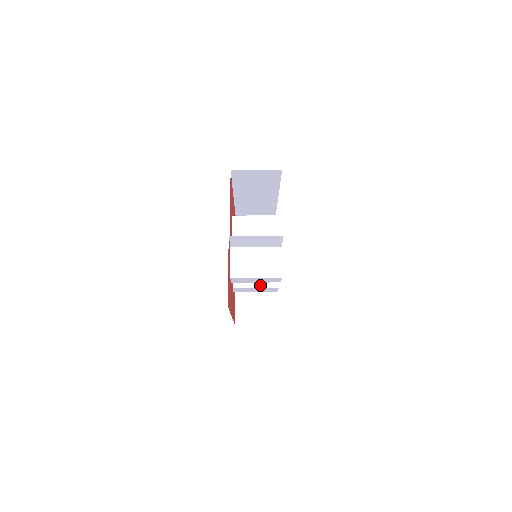
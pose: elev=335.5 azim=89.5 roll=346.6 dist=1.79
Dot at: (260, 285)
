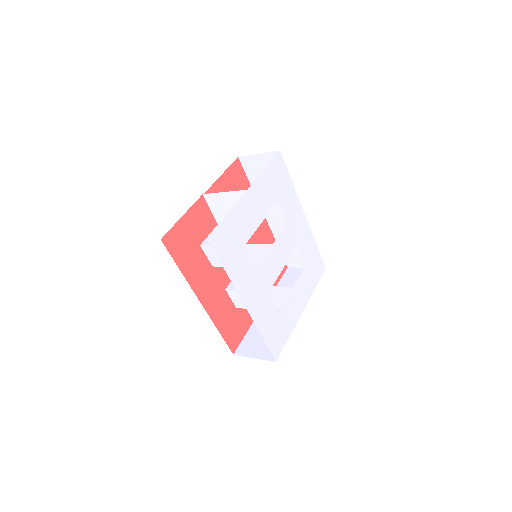
Dot at: occluded
